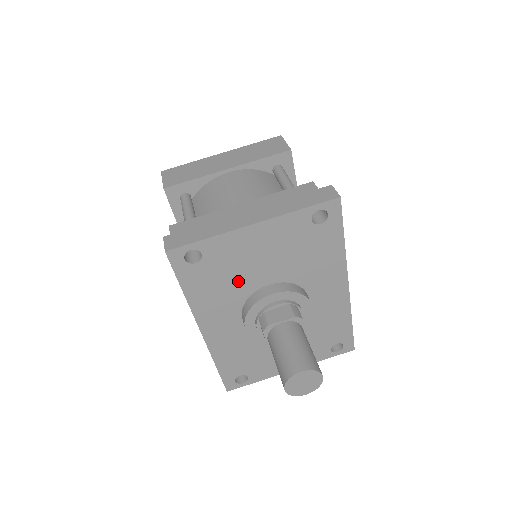
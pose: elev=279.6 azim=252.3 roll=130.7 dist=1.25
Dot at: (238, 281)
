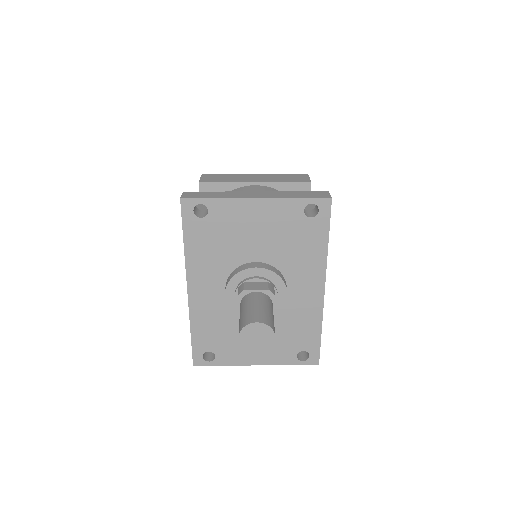
Dot at: (231, 248)
